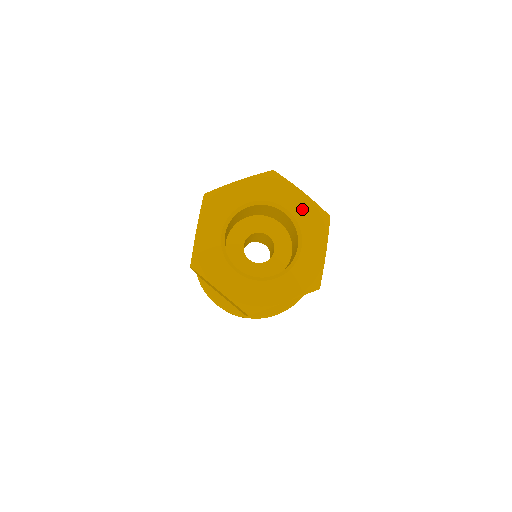
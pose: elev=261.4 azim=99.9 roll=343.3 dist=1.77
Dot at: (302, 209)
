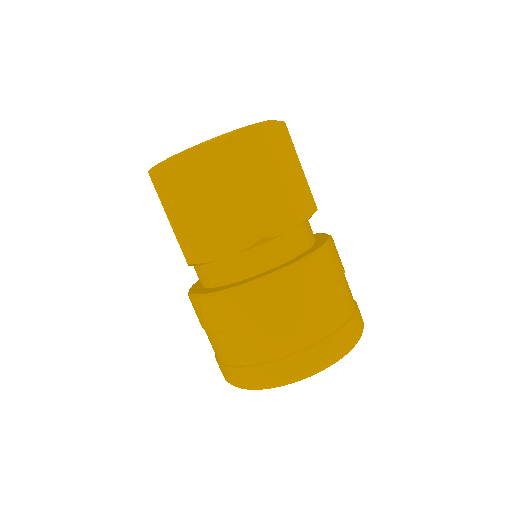
Dot at: occluded
